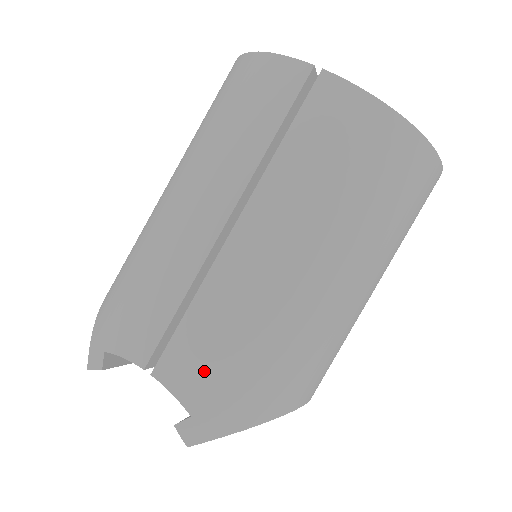
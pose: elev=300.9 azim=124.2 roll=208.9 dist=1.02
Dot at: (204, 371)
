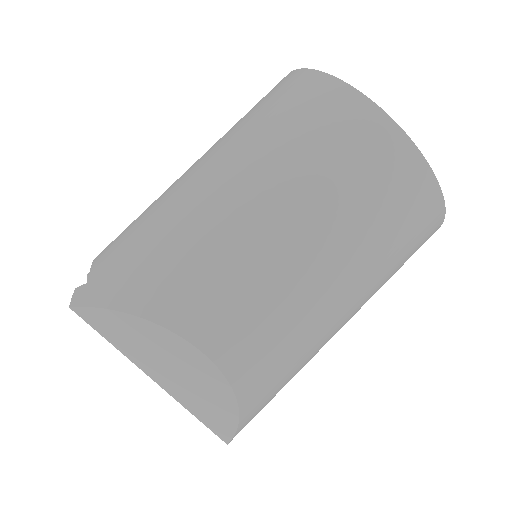
Dot at: (115, 250)
